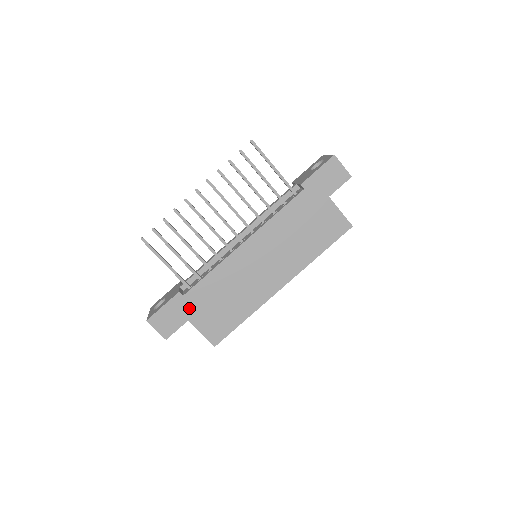
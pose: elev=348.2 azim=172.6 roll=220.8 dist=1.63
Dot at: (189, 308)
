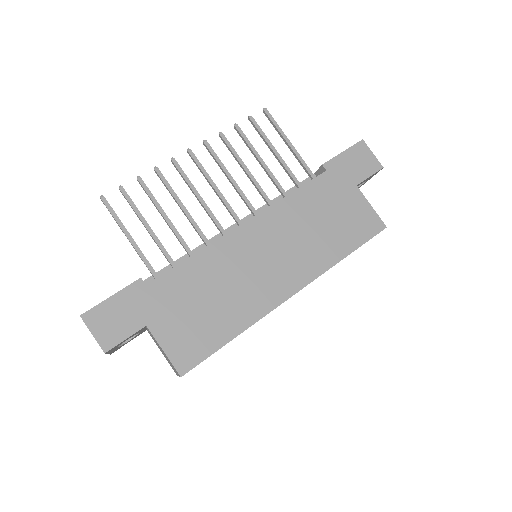
Dot at: (152, 305)
